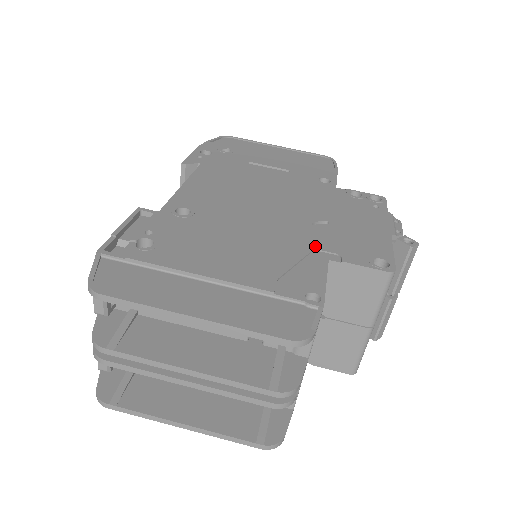
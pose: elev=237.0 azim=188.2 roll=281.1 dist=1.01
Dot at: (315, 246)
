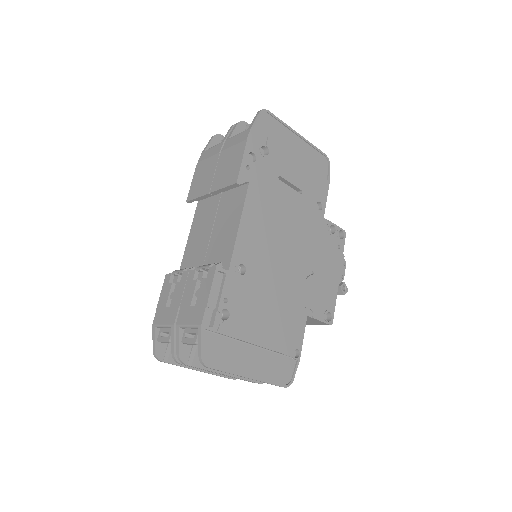
Dot at: (304, 303)
